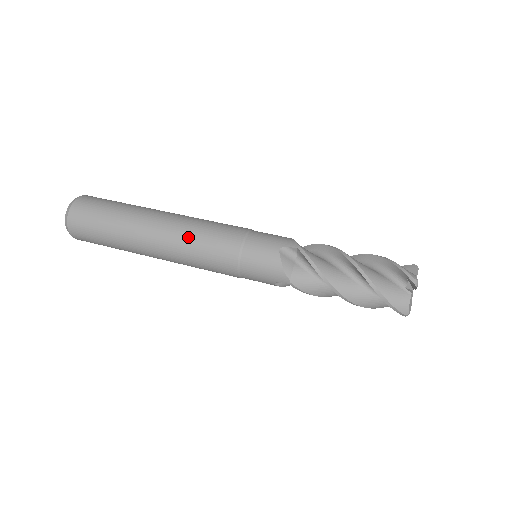
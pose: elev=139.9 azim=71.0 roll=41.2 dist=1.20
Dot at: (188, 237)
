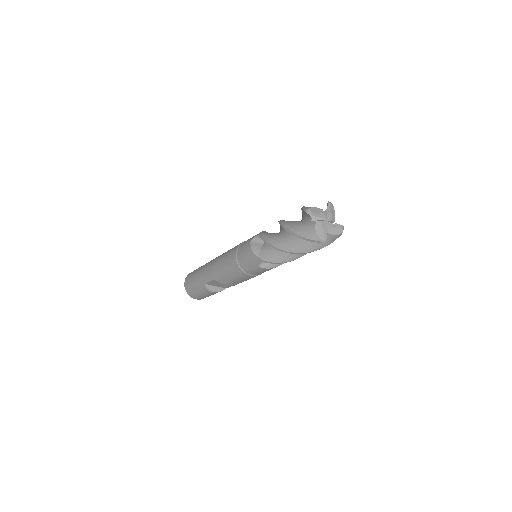
Dot at: occluded
